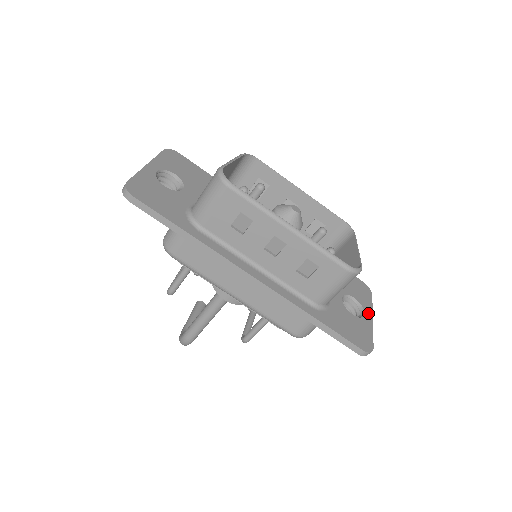
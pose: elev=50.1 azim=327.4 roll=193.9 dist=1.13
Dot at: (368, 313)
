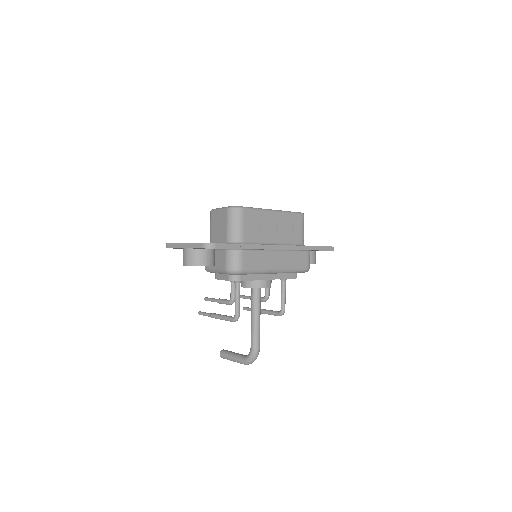
Dot at: occluded
